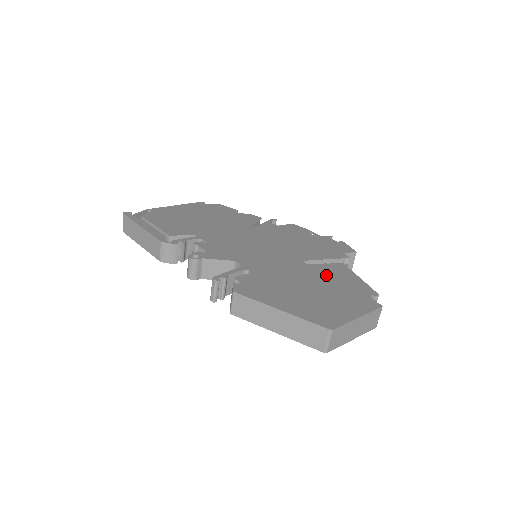
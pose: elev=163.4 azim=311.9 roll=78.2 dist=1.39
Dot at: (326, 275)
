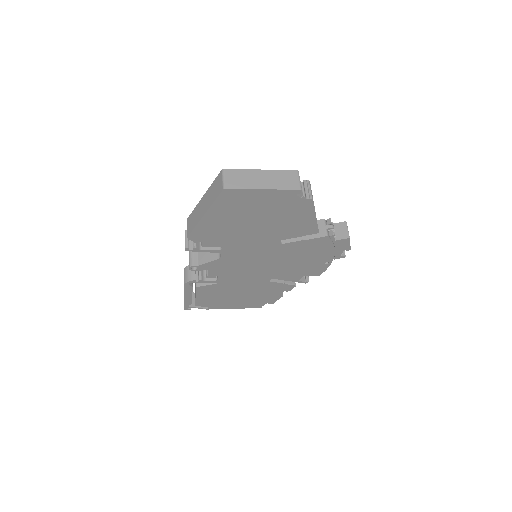
Dot at: occluded
